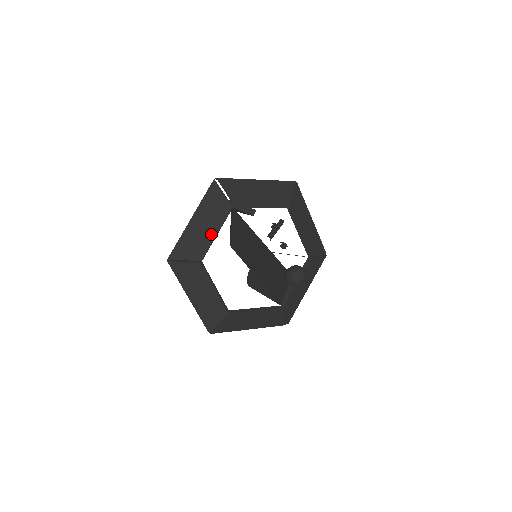
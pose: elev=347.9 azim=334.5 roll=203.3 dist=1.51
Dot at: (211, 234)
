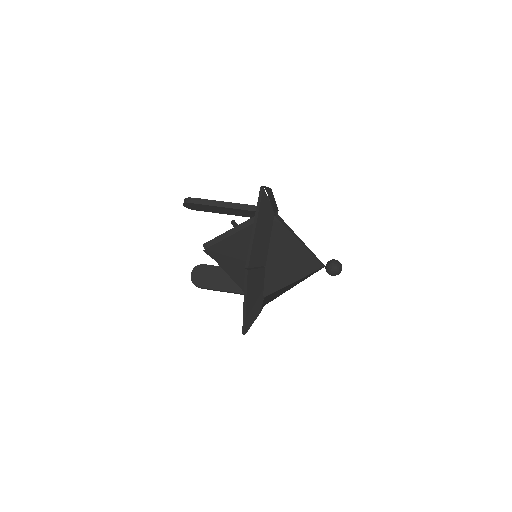
Dot at: (267, 239)
